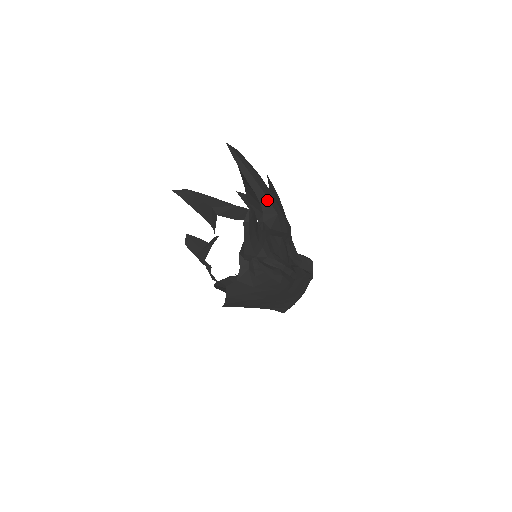
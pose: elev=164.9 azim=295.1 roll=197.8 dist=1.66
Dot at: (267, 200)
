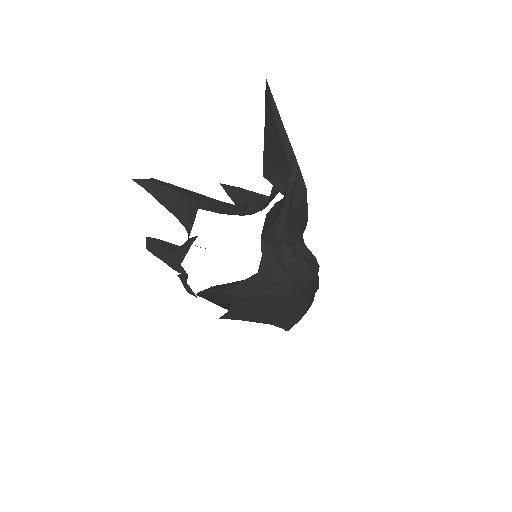
Dot at: (298, 169)
